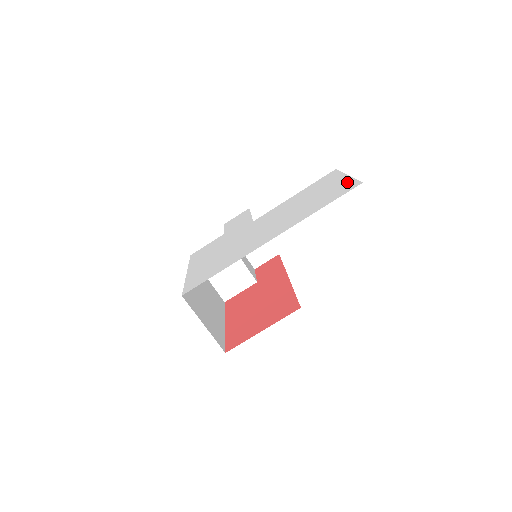
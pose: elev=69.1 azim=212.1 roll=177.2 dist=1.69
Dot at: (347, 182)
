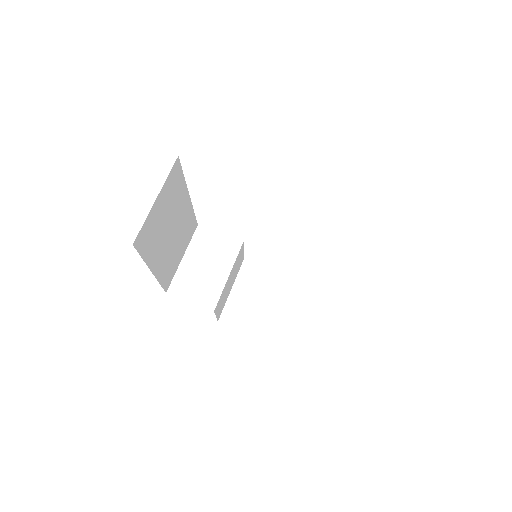
Dot at: occluded
